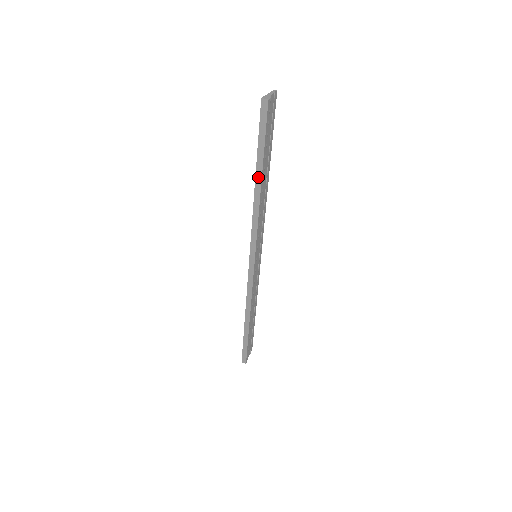
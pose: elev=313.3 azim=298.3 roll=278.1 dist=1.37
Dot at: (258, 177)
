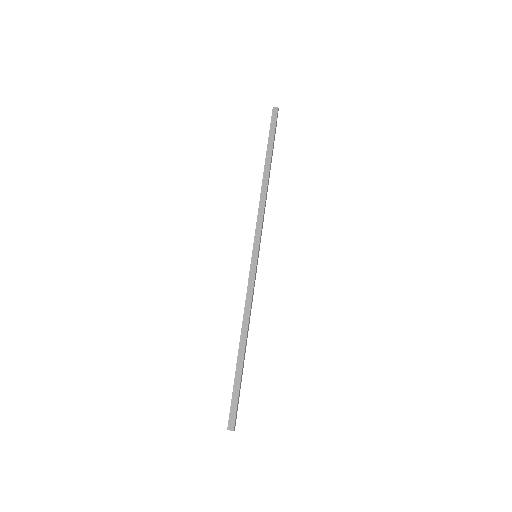
Dot at: (267, 164)
